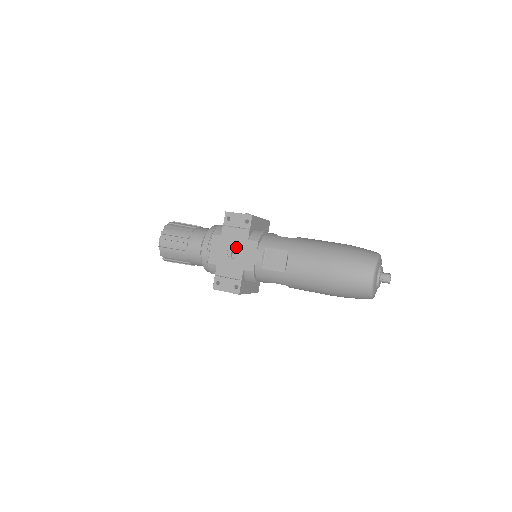
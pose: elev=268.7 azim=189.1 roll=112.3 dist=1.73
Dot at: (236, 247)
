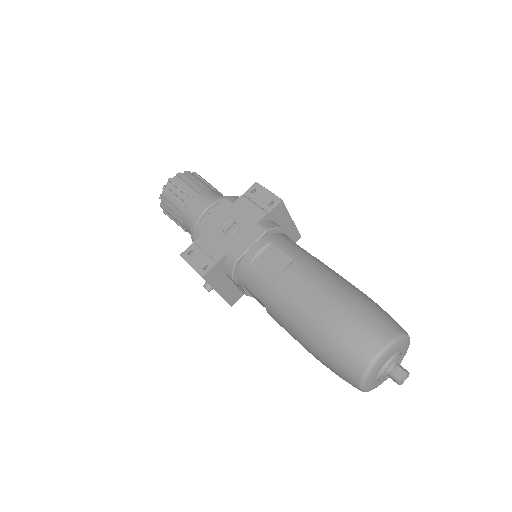
Dot at: (239, 224)
